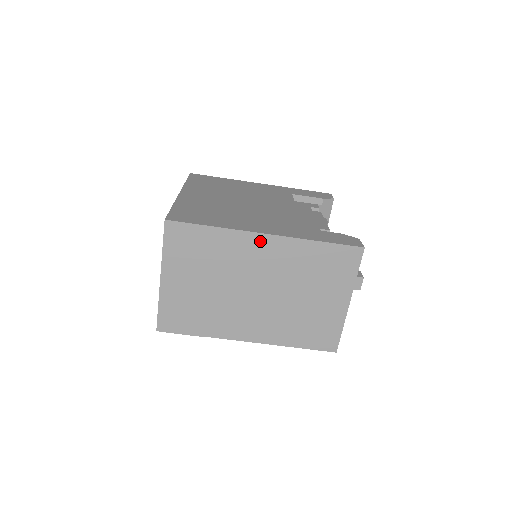
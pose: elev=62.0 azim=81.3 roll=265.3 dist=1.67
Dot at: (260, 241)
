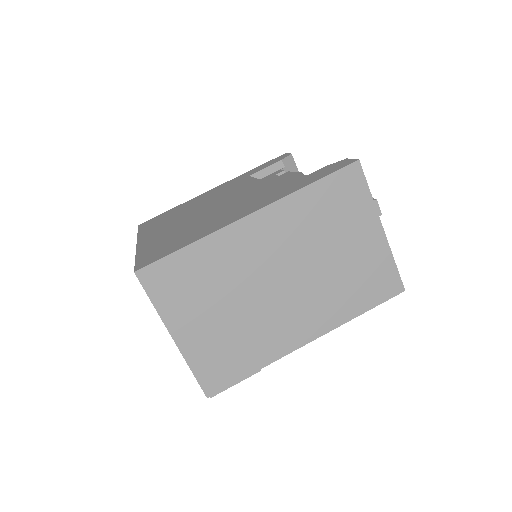
Dot at: (249, 226)
